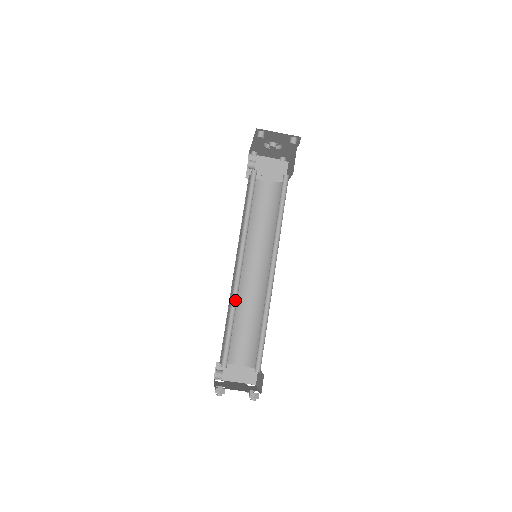
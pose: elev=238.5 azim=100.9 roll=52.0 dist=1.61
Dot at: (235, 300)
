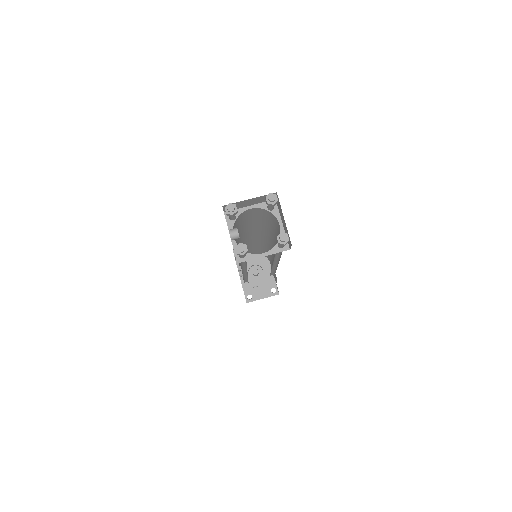
Dot at: occluded
